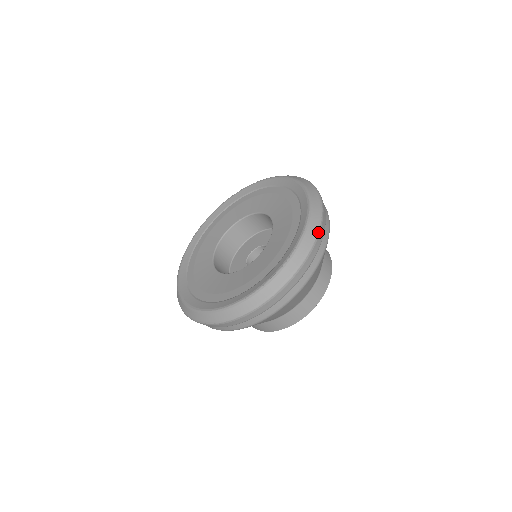
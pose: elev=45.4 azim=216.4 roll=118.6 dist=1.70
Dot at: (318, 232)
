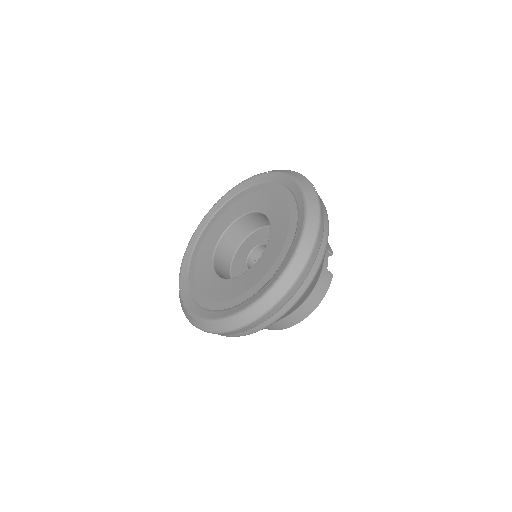
Dot at: (281, 298)
